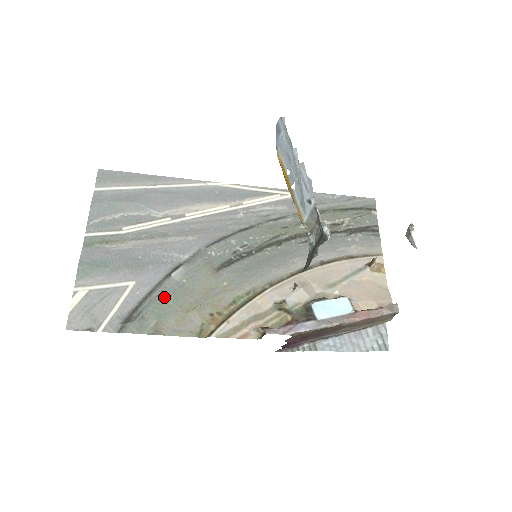
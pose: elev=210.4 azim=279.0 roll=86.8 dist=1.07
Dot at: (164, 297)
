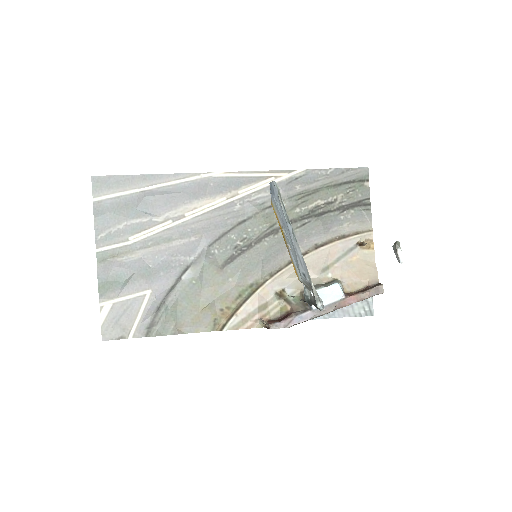
Dot at: (179, 300)
